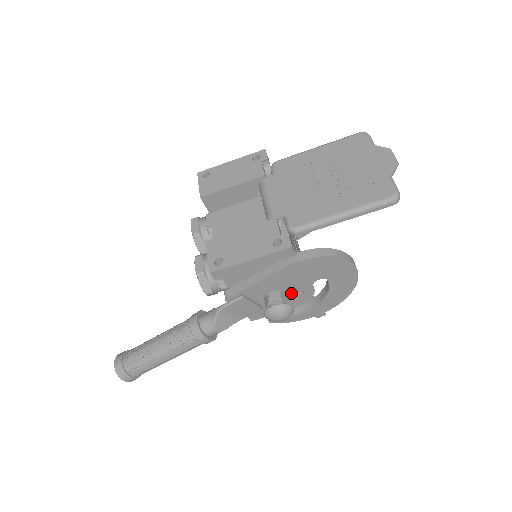
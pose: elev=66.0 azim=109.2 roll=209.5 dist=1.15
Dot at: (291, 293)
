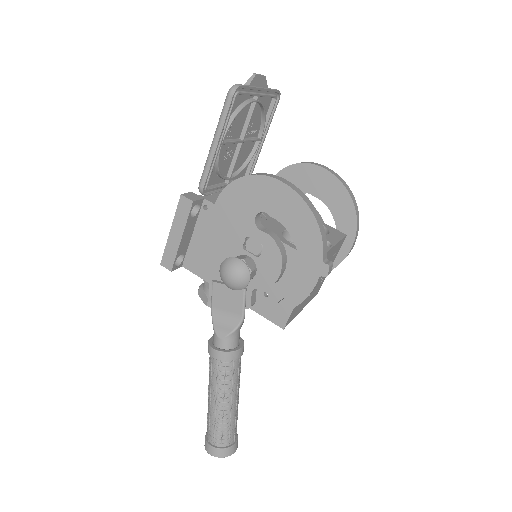
Dot at: (256, 255)
